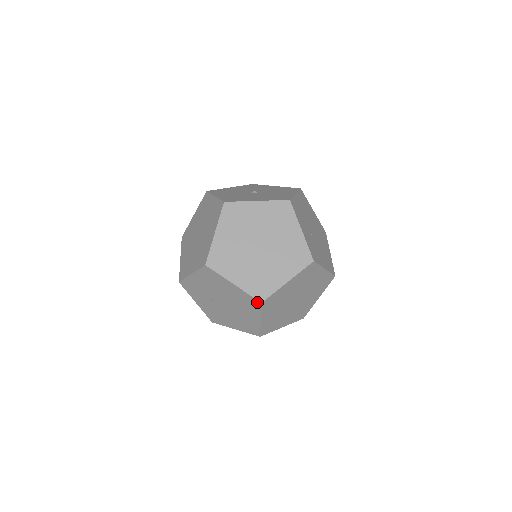
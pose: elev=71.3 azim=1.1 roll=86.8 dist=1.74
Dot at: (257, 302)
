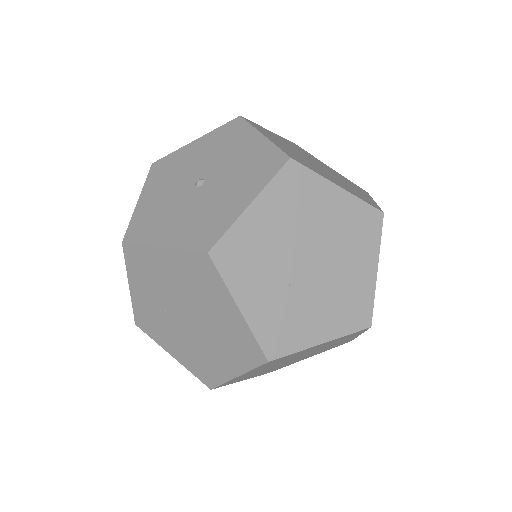
Dot at: occluded
